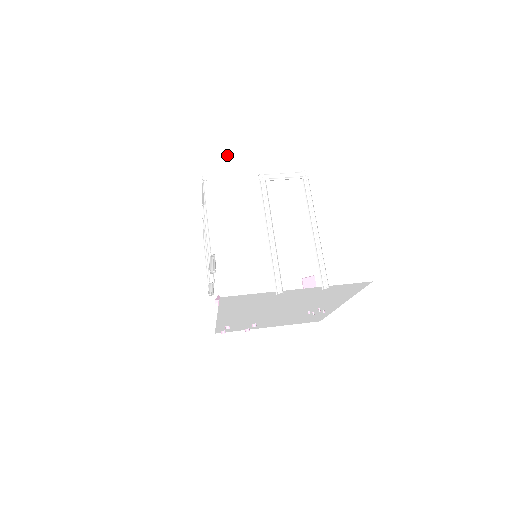
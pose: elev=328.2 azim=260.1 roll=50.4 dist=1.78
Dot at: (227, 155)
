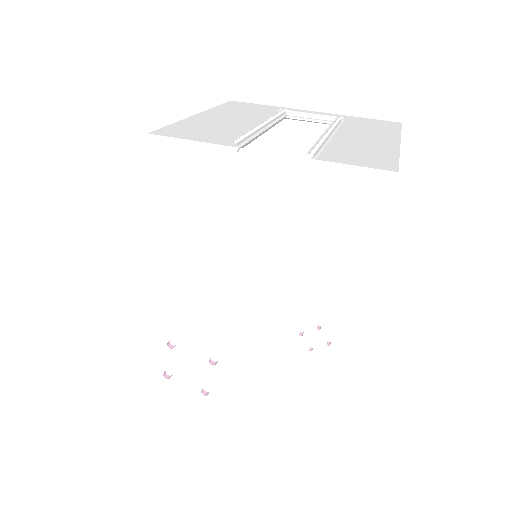
Dot at: (256, 104)
